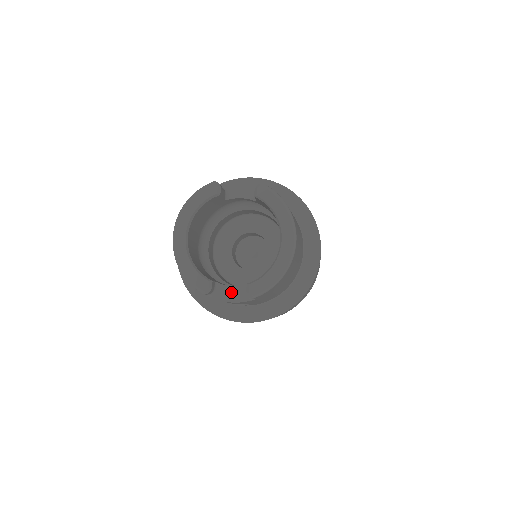
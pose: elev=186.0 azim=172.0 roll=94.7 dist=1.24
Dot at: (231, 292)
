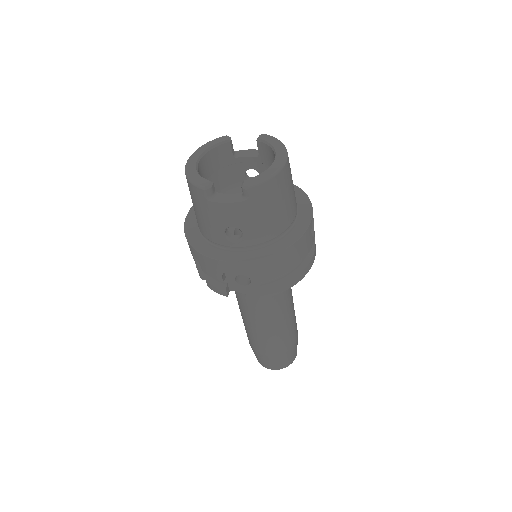
Dot at: (228, 197)
